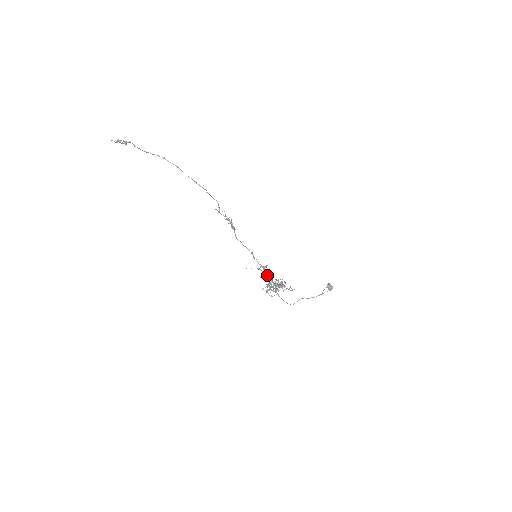
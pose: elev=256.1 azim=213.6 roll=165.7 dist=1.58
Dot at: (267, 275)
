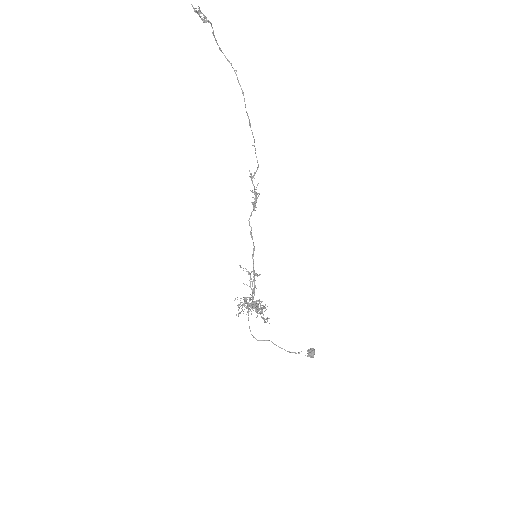
Dot at: (252, 286)
